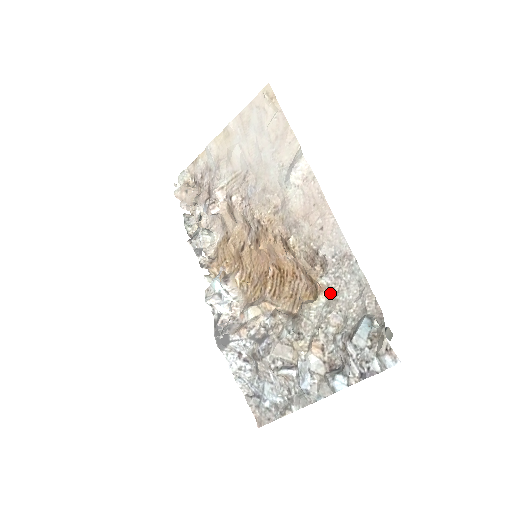
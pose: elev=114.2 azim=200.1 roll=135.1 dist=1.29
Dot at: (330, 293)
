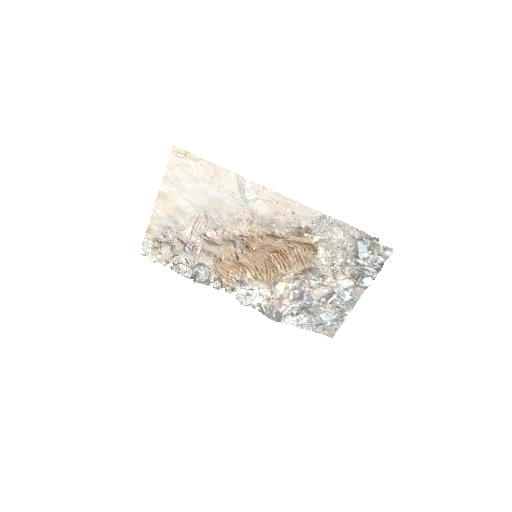
Dot at: (324, 243)
